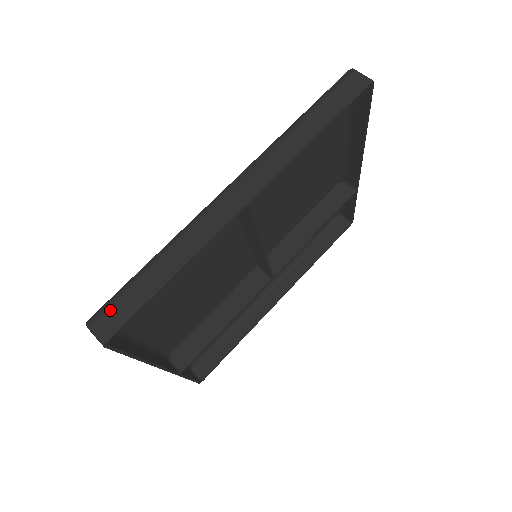
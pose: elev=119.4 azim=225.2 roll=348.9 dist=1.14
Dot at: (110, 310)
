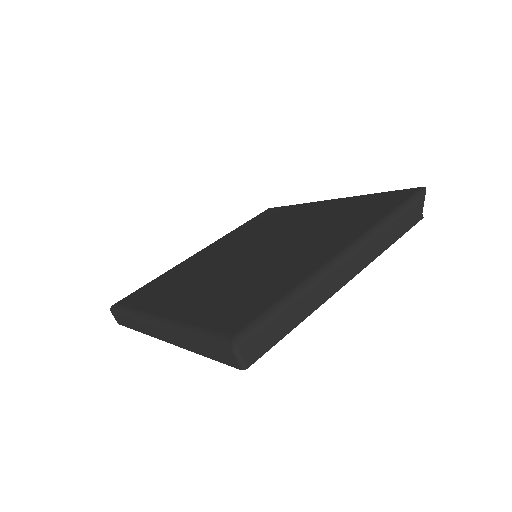
Dot at: (116, 315)
